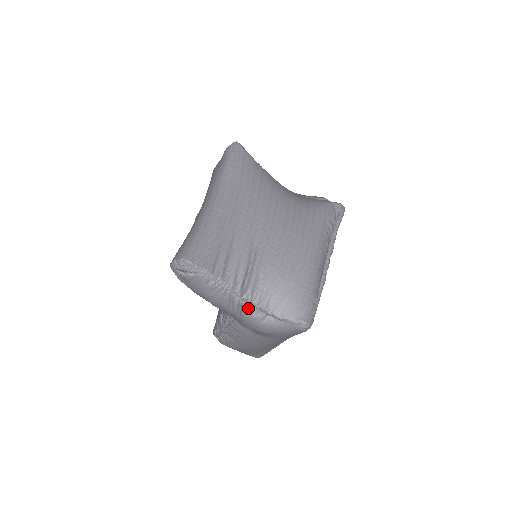
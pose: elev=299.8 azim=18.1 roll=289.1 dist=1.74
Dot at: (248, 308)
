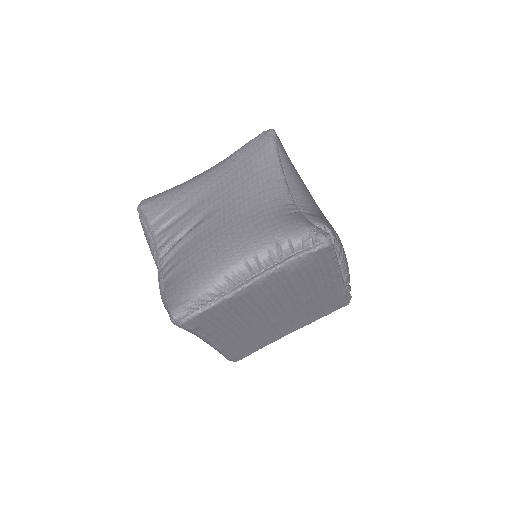
Dot at: (160, 273)
